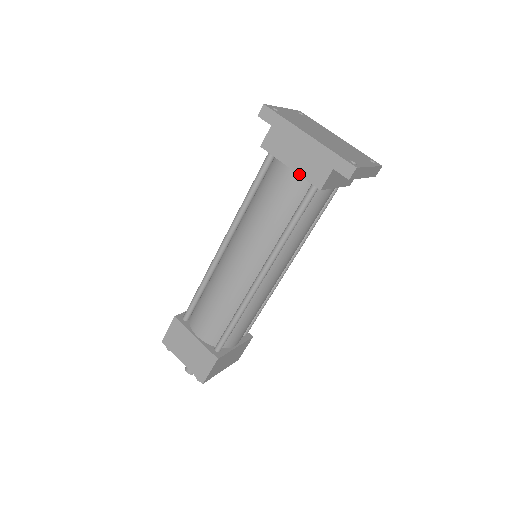
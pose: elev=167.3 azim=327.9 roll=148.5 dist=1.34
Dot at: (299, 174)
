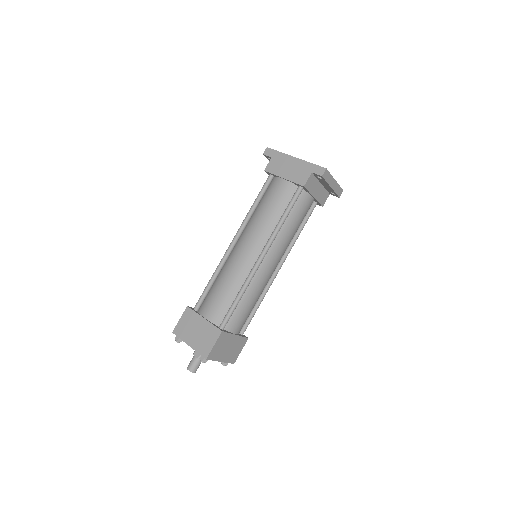
Dot at: (290, 180)
